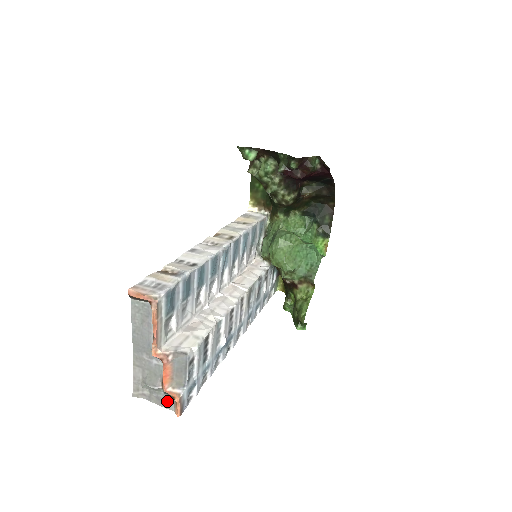
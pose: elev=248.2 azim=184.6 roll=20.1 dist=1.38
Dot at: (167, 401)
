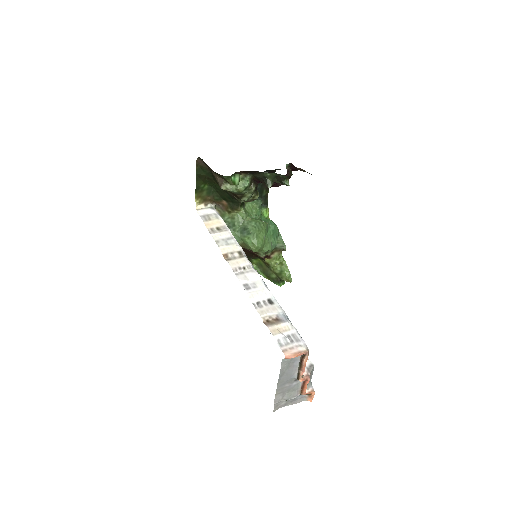
Dot at: (299, 398)
